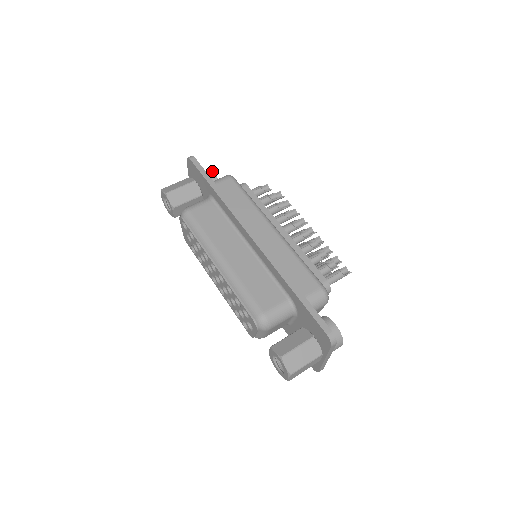
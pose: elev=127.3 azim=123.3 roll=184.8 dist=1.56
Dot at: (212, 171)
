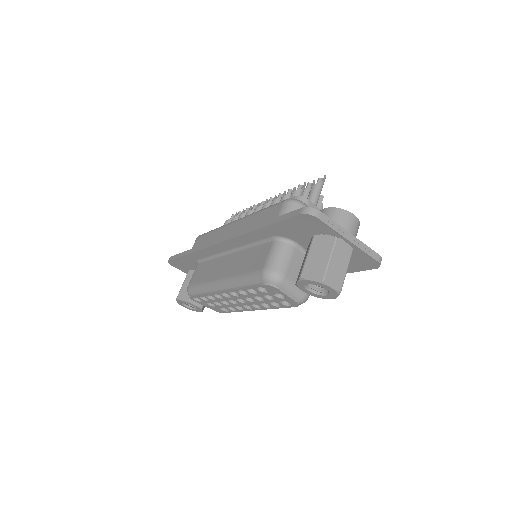
Dot at: occluded
